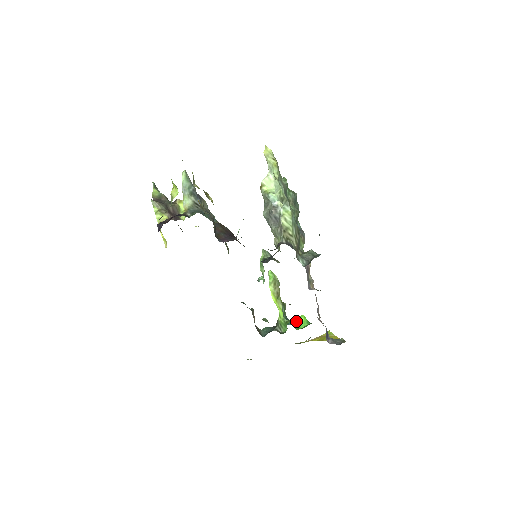
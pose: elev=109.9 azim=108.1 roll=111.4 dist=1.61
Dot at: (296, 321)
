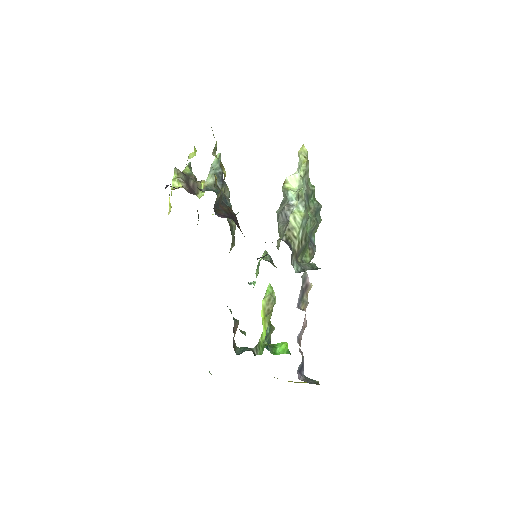
Dot at: (276, 346)
